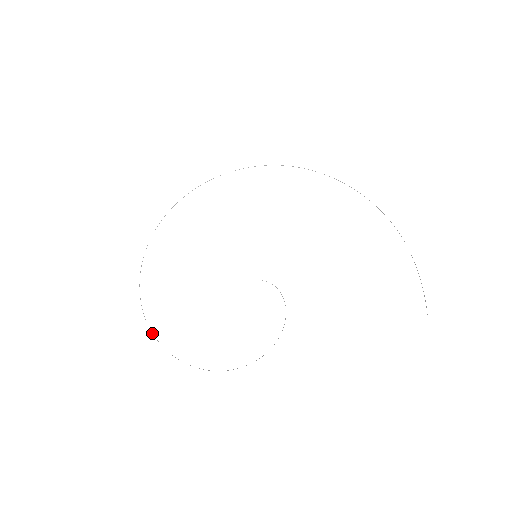
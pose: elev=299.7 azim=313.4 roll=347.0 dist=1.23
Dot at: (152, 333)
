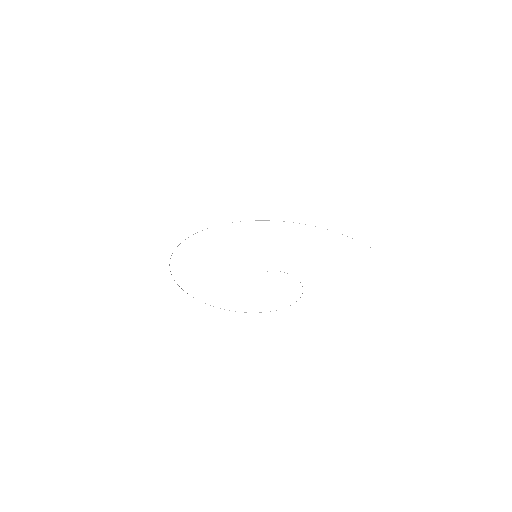
Dot at: (210, 305)
